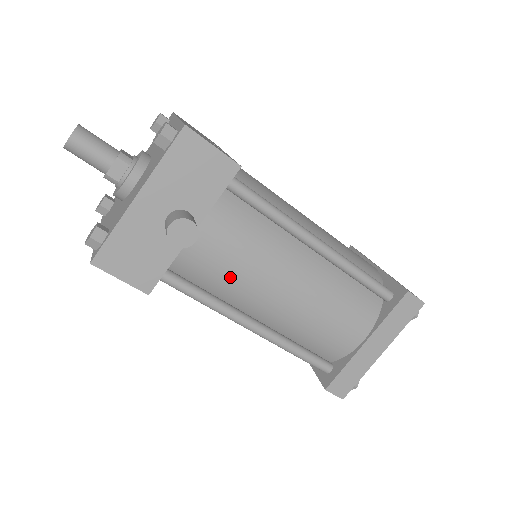
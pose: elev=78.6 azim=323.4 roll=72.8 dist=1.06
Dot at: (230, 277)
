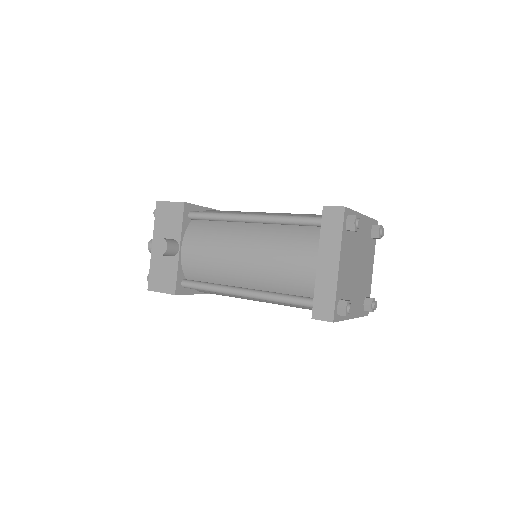
Dot at: (210, 264)
